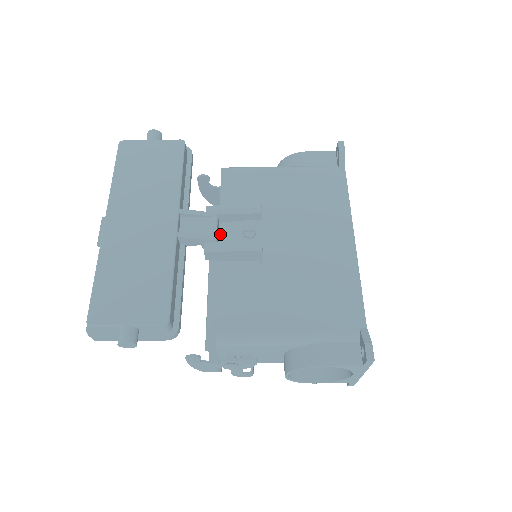
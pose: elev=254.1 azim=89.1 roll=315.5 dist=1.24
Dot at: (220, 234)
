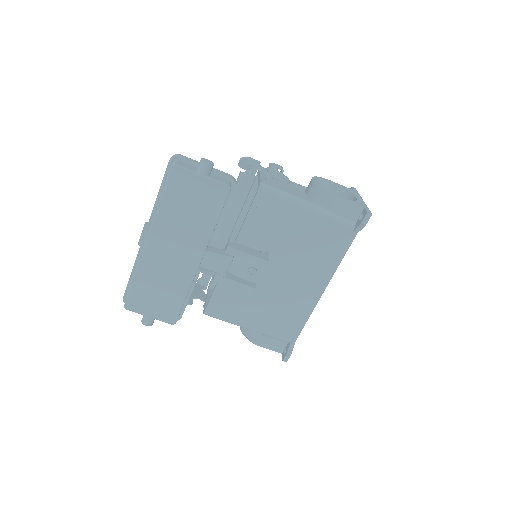
Dot at: occluded
